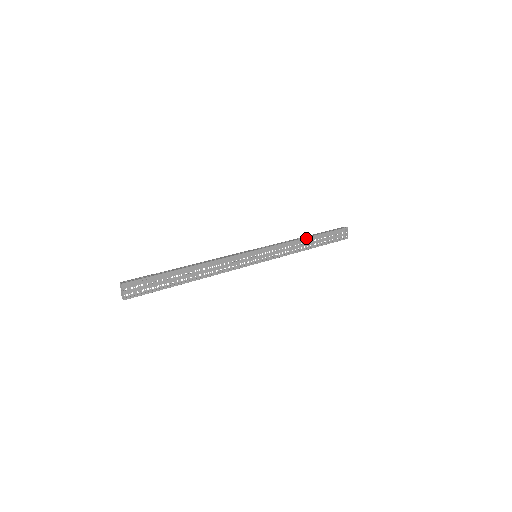
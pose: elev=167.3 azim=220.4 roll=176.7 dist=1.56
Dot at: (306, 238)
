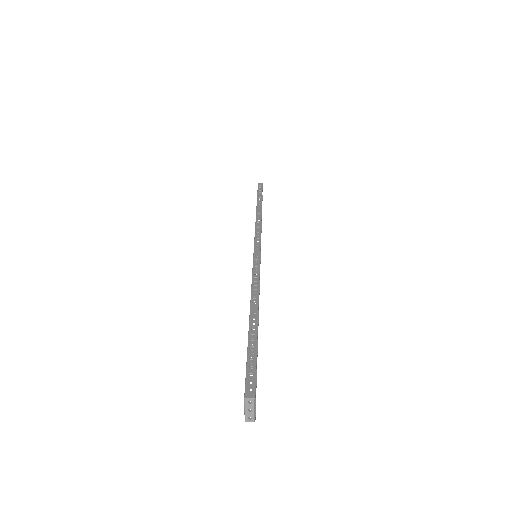
Dot at: (261, 211)
